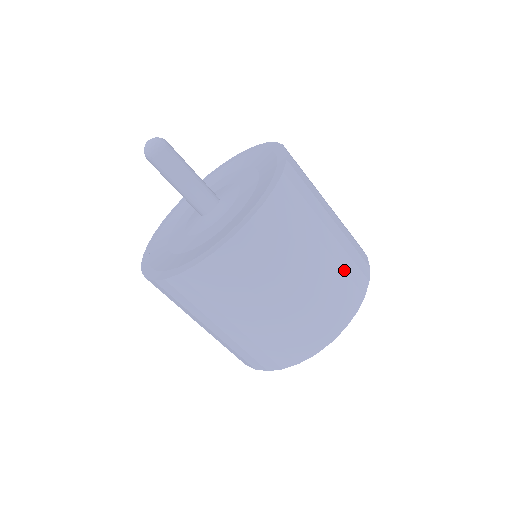
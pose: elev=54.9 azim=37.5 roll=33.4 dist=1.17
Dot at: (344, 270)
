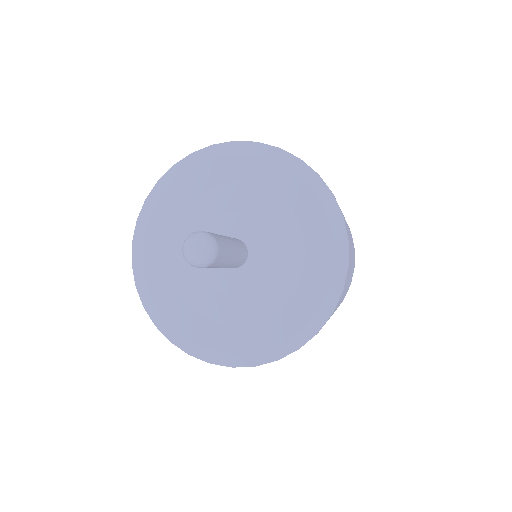
Dot at: (353, 247)
